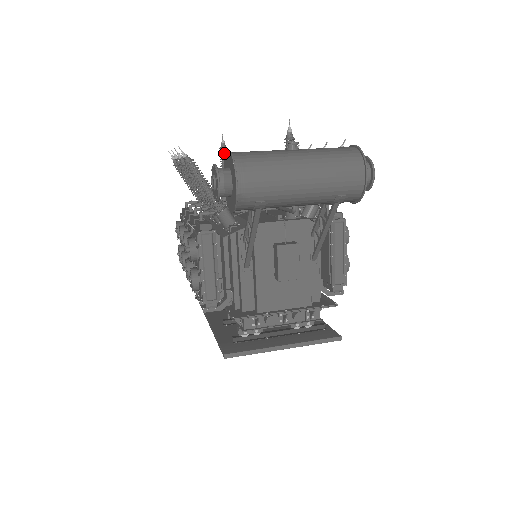
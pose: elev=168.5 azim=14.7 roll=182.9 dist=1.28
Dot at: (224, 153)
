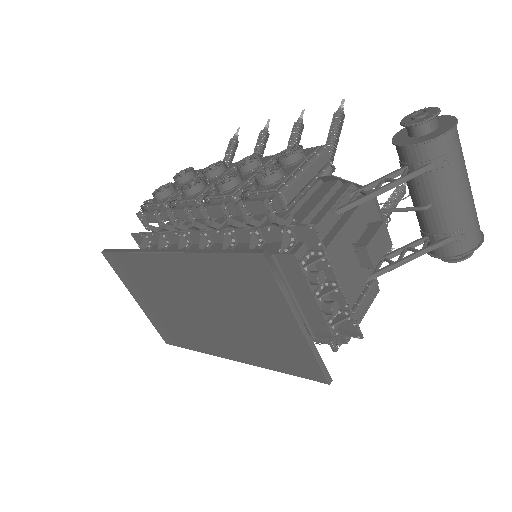
Dot at: occluded
